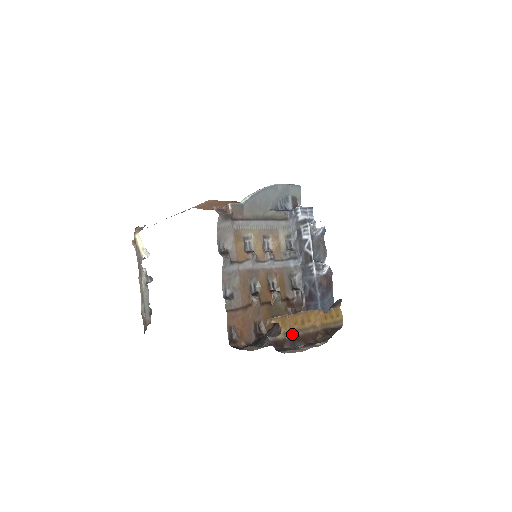
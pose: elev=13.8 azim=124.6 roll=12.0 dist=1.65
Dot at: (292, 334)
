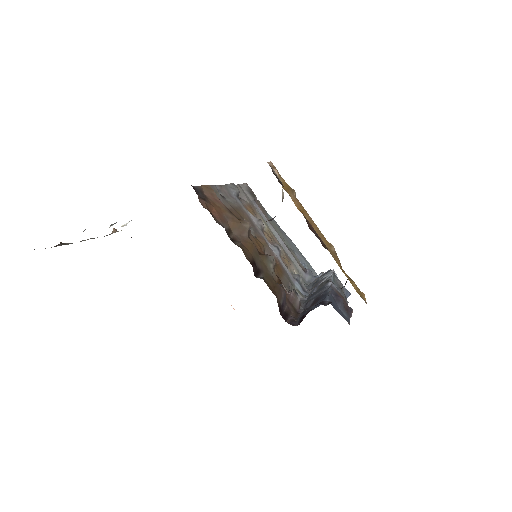
Dot at: occluded
